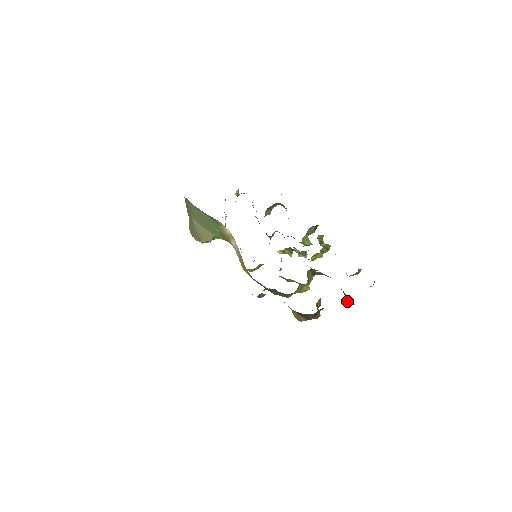
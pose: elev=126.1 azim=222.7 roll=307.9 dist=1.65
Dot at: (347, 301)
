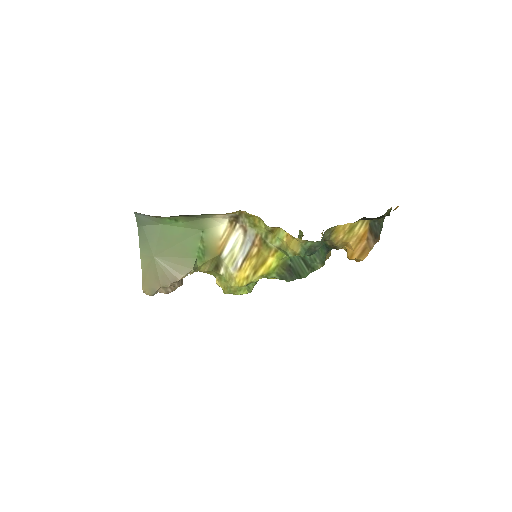
Dot at: occluded
